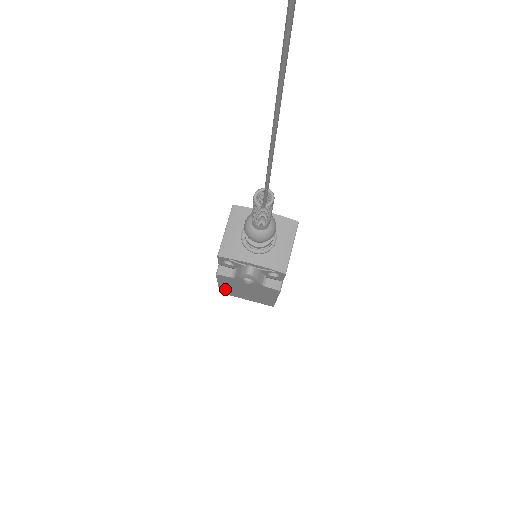
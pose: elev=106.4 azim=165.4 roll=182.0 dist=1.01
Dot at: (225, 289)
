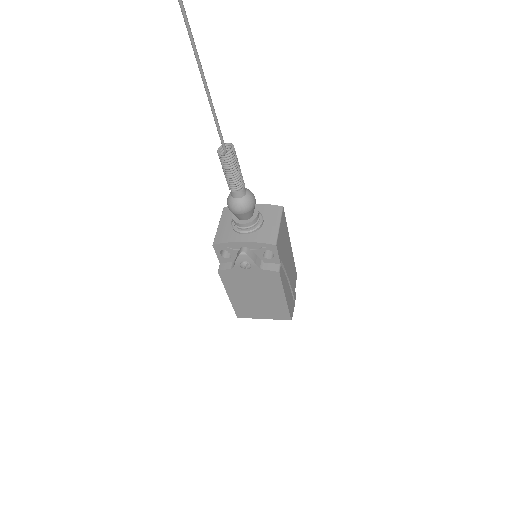
Dot at: (238, 304)
